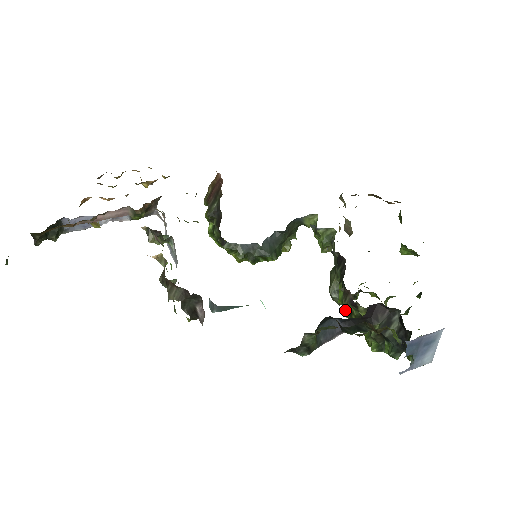
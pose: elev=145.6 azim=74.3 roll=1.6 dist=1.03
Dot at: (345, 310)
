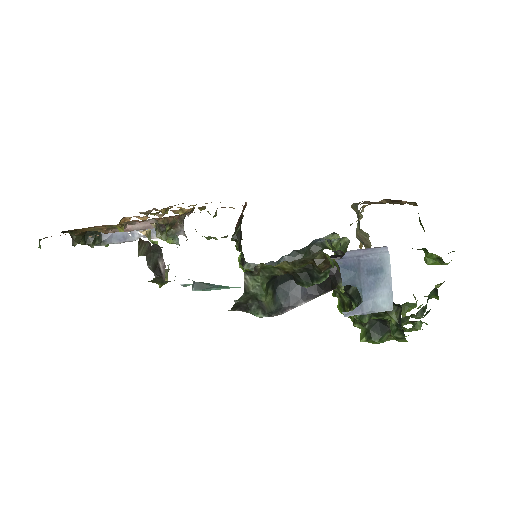
Dot at: (340, 304)
